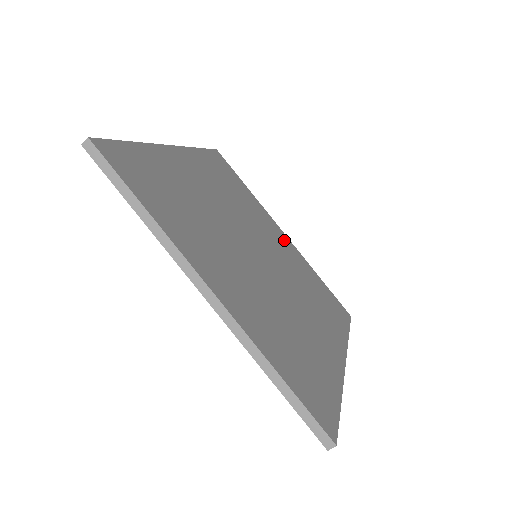
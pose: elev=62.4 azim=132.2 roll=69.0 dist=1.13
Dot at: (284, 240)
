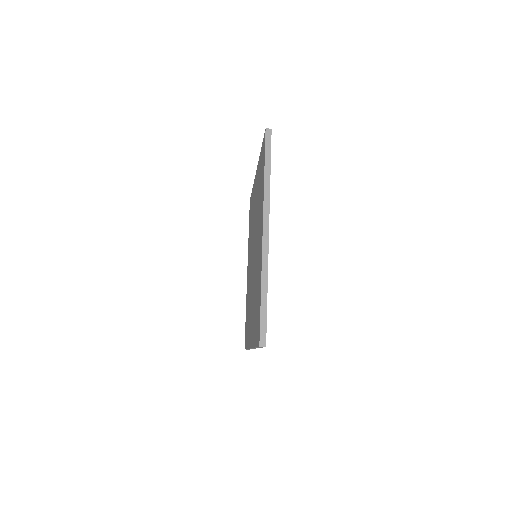
Dot at: occluded
